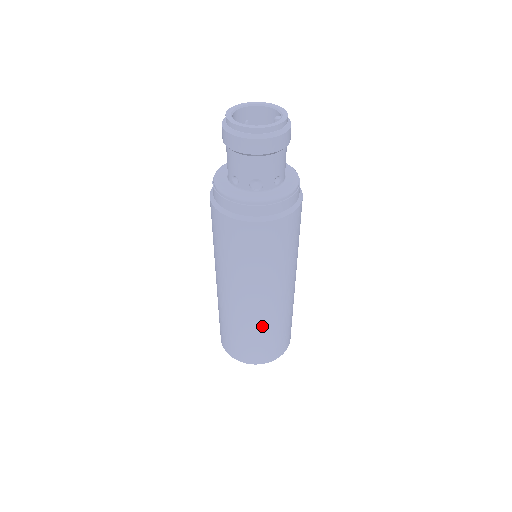
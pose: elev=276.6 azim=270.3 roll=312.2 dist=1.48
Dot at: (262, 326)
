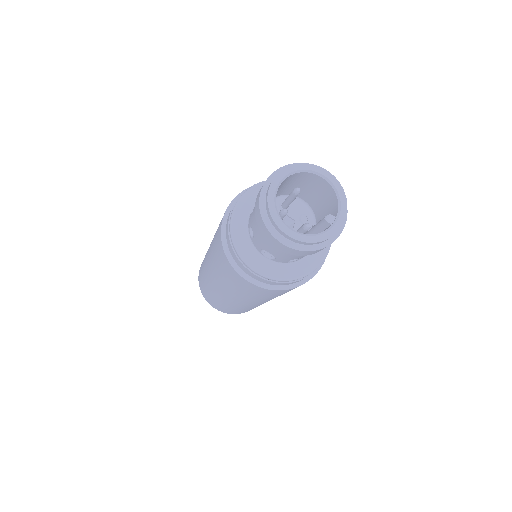
Dot at: (229, 305)
